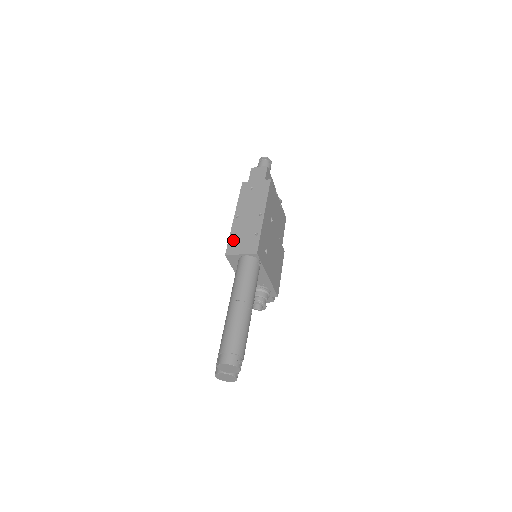
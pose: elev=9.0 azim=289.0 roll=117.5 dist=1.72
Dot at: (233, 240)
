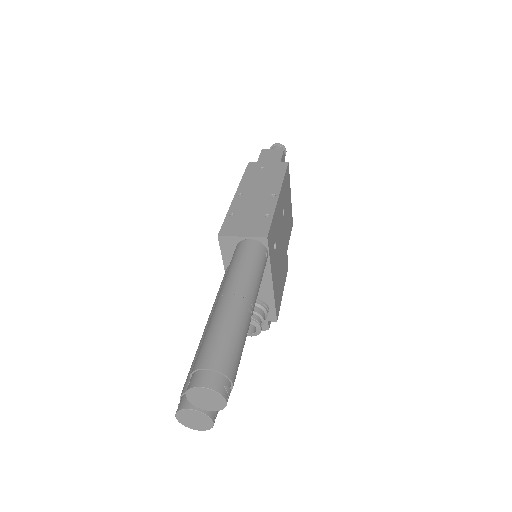
Dot at: (231, 219)
